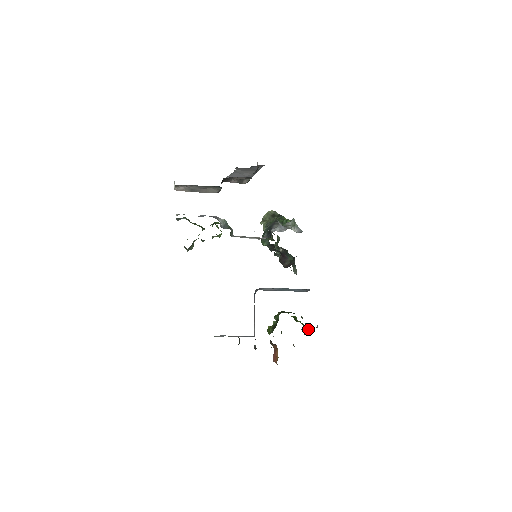
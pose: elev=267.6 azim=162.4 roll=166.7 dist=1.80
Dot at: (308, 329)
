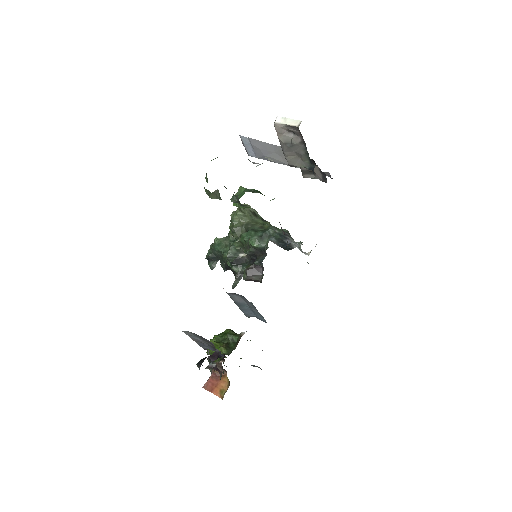
Dot at: occluded
